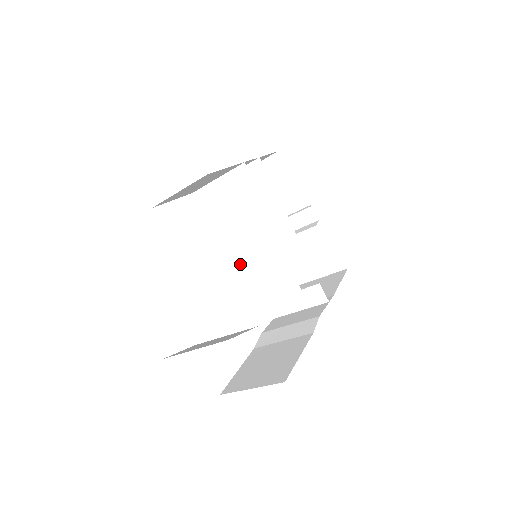
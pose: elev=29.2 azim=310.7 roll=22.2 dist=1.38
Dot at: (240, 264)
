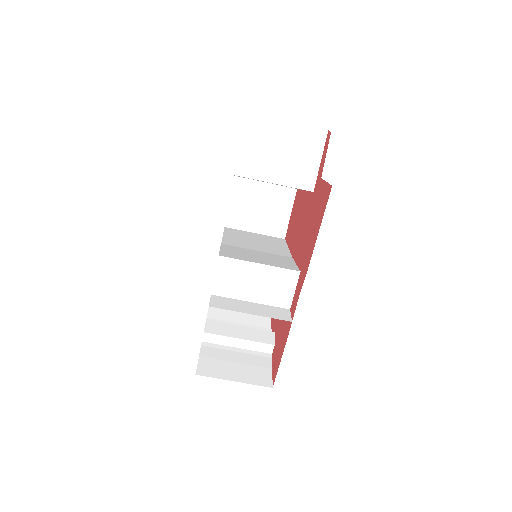
Dot at: (239, 247)
